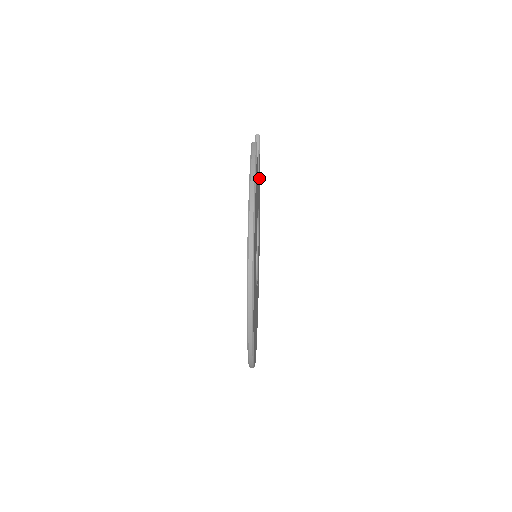
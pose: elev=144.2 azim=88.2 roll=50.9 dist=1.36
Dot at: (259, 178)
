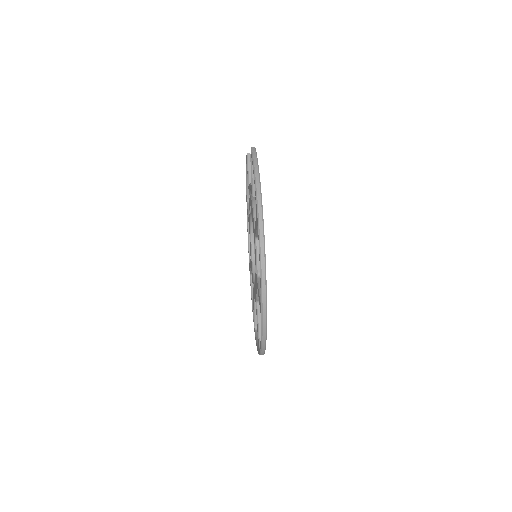
Dot at: occluded
